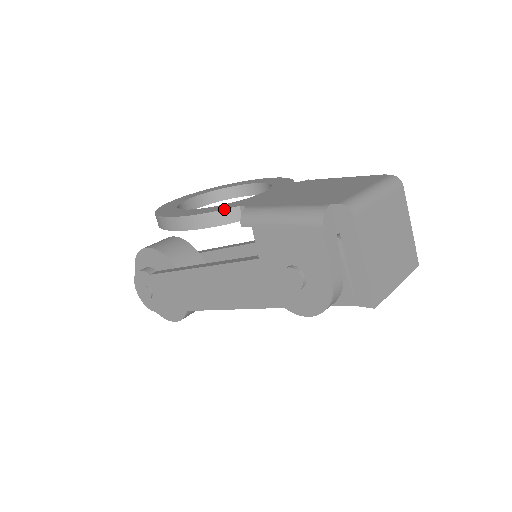
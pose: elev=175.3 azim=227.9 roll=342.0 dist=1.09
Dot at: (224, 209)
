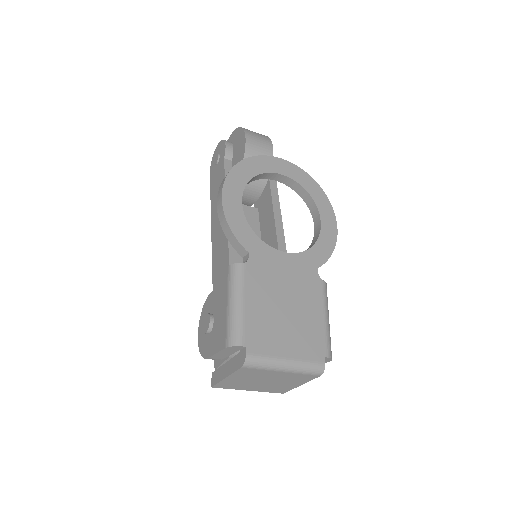
Dot at: (240, 242)
